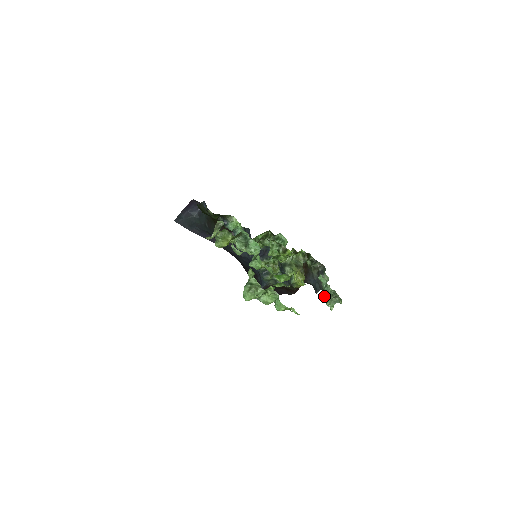
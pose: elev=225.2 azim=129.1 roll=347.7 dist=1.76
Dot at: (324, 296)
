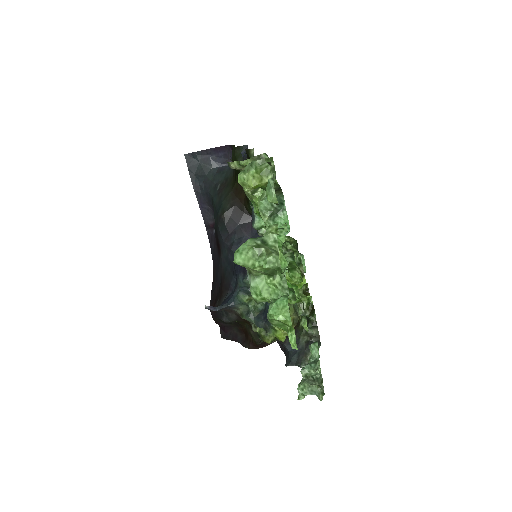
Dot at: (303, 373)
